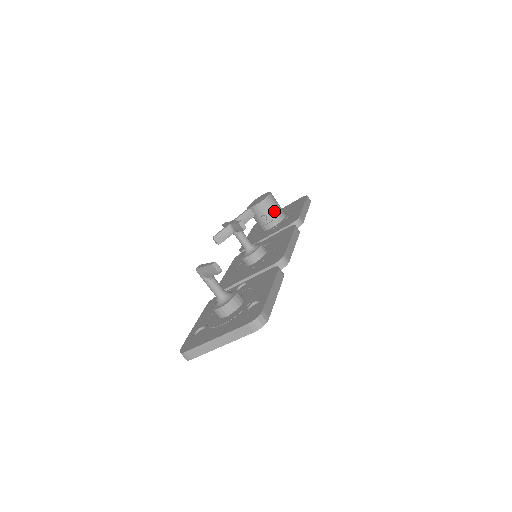
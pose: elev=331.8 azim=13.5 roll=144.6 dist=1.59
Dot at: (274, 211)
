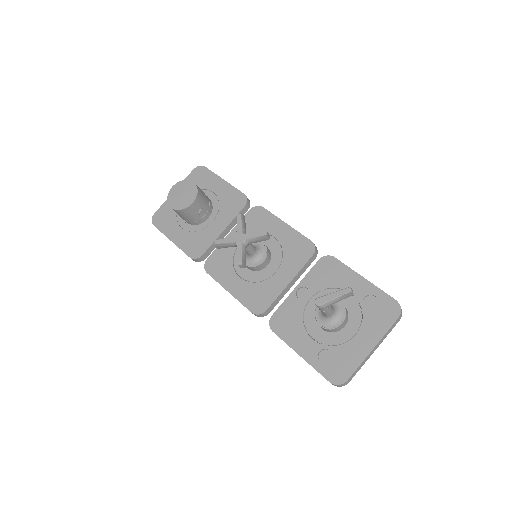
Dot at: (206, 199)
